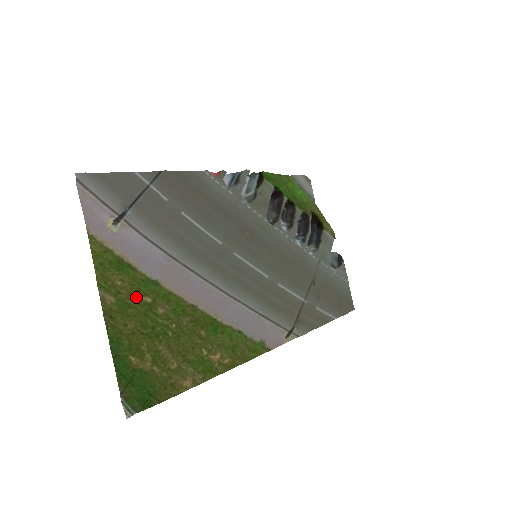
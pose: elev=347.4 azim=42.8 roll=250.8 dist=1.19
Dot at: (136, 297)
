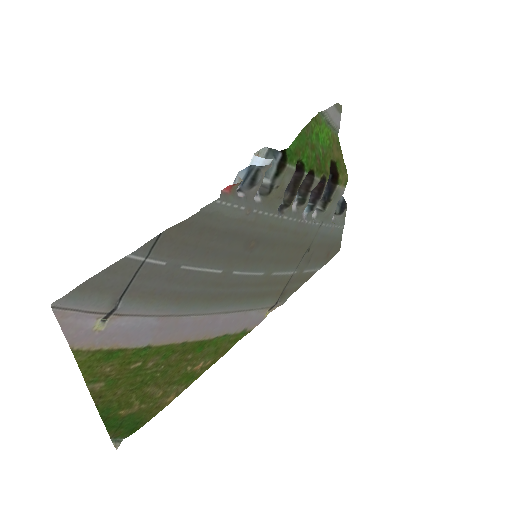
Dot at: (126, 369)
